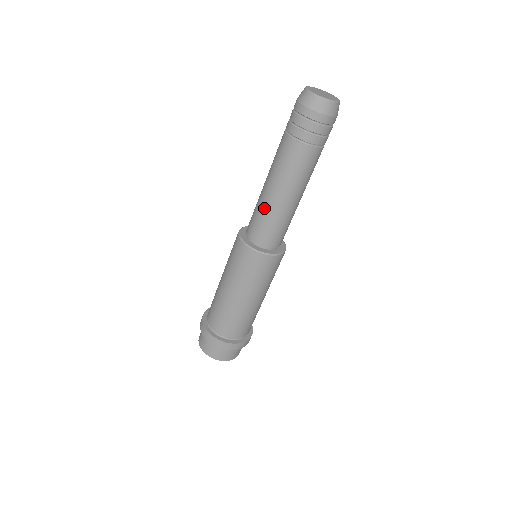
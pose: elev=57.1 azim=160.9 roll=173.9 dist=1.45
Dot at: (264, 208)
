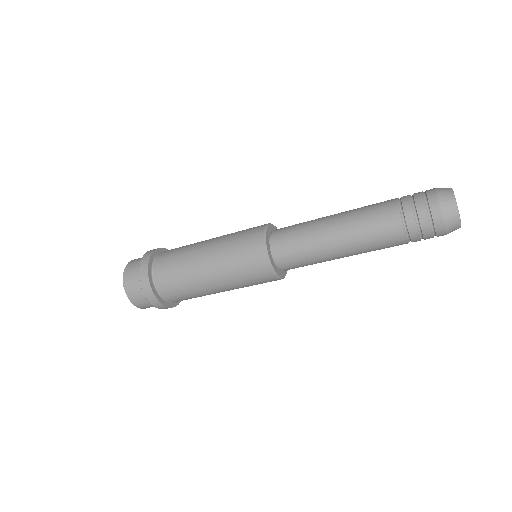
Dot at: (322, 261)
